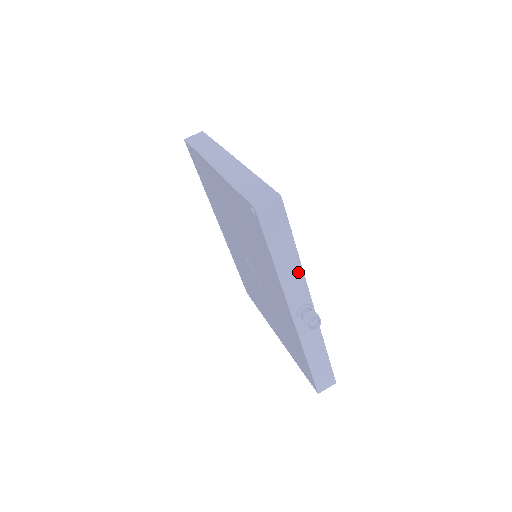
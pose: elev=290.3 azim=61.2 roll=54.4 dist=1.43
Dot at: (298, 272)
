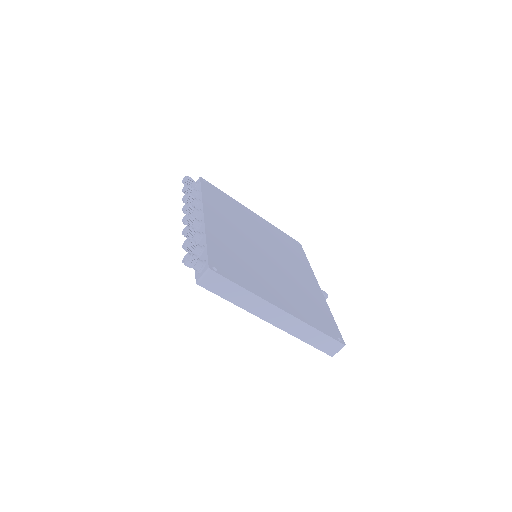
Dot at: occluded
